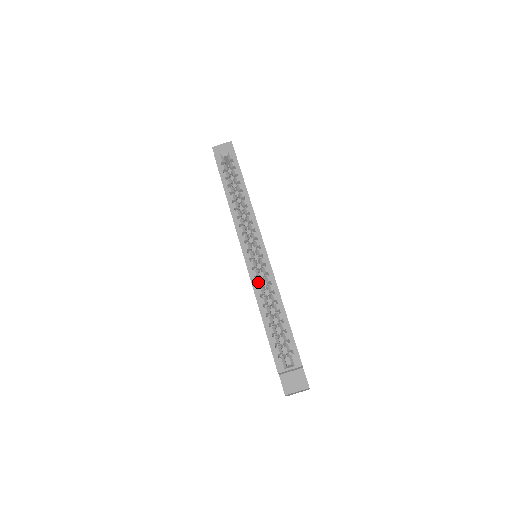
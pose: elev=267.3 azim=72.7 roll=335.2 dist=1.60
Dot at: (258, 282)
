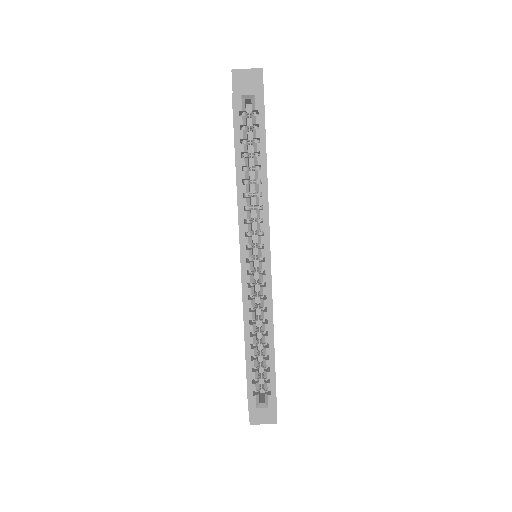
Dot at: (251, 304)
